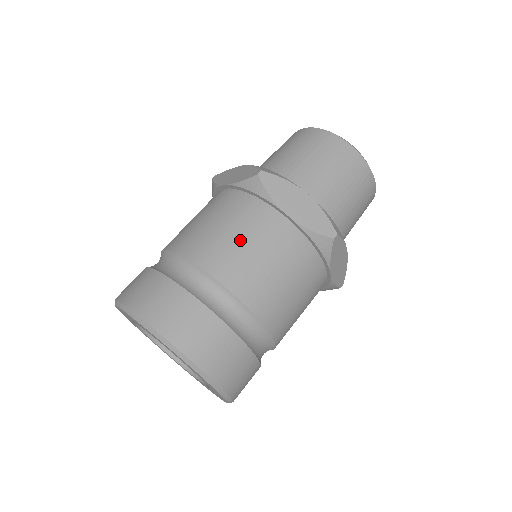
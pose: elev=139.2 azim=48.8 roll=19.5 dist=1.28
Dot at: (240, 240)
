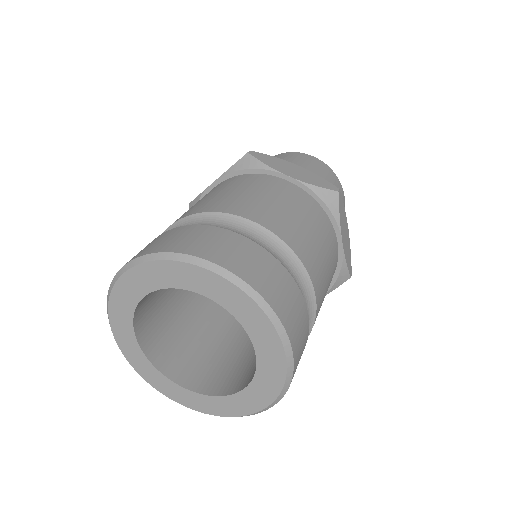
Dot at: (251, 193)
